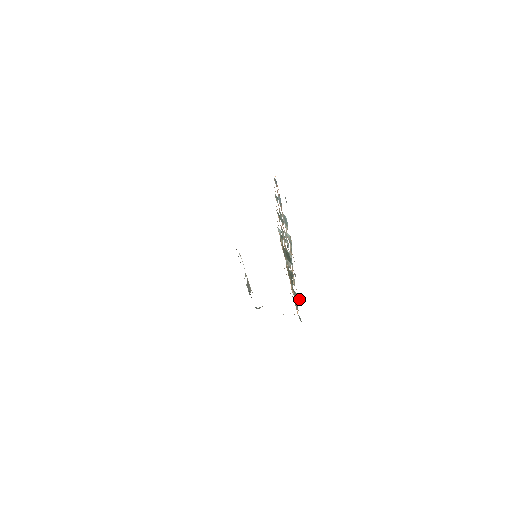
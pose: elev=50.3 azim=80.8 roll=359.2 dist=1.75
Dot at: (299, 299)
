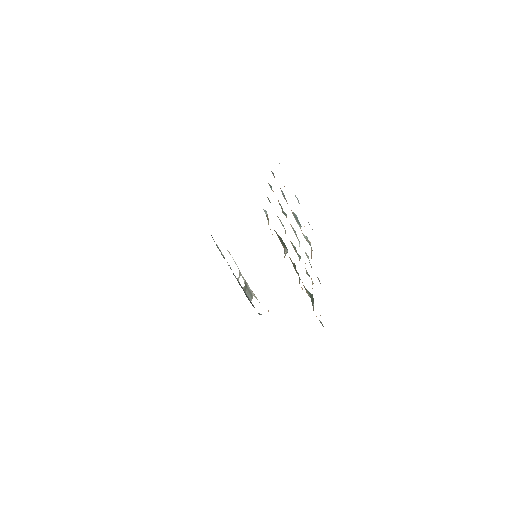
Dot at: (312, 297)
